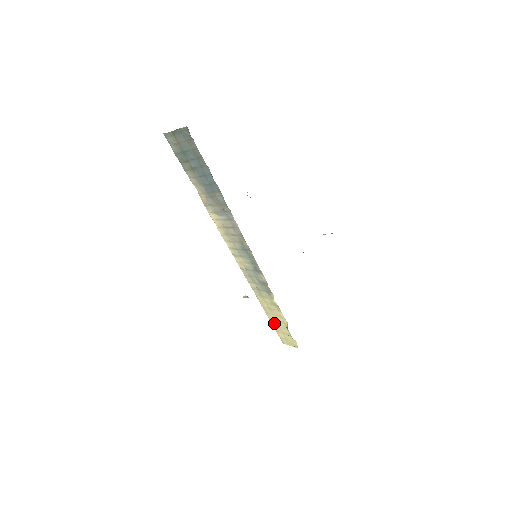
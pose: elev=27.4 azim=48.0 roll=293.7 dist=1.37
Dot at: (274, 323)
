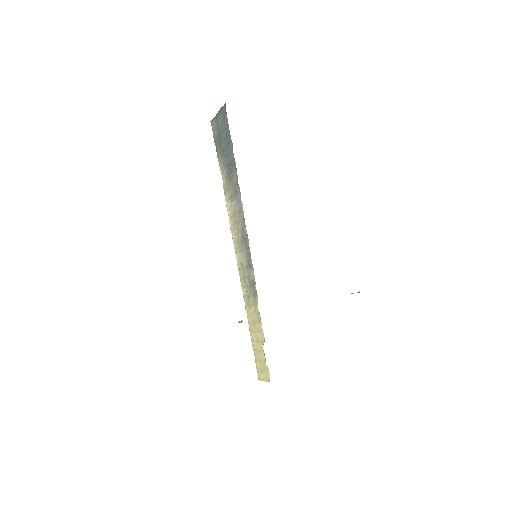
Dot at: (255, 346)
